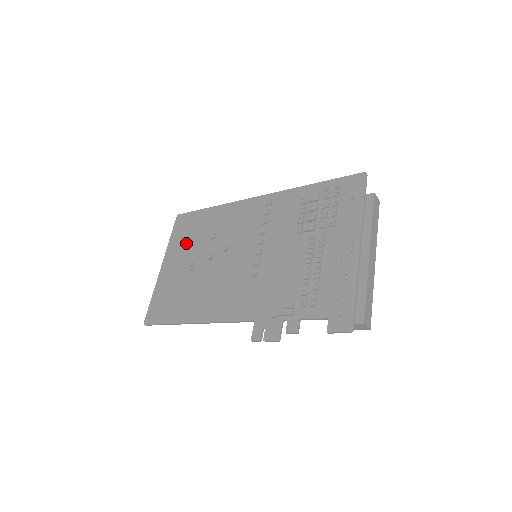
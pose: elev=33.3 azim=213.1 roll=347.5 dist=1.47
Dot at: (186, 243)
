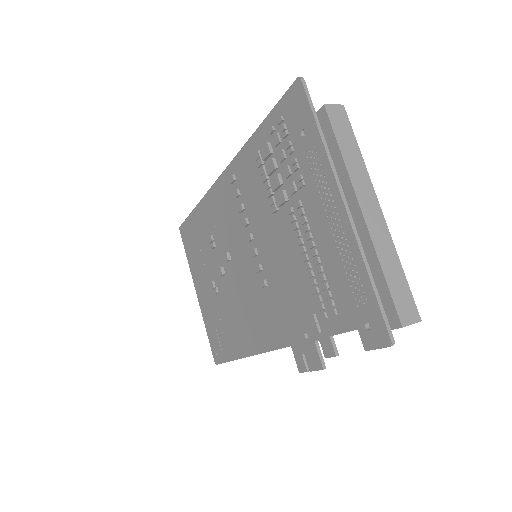
Dot at: (199, 260)
